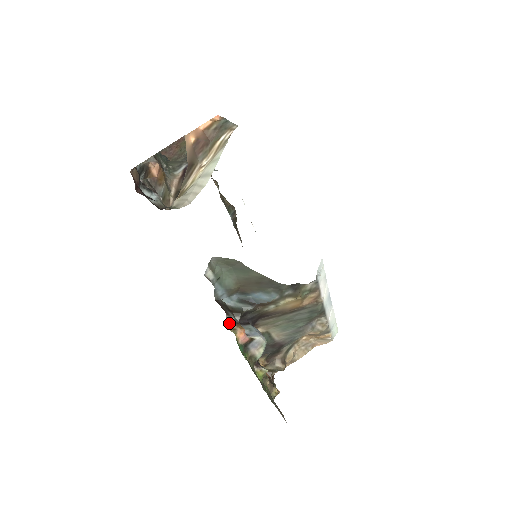
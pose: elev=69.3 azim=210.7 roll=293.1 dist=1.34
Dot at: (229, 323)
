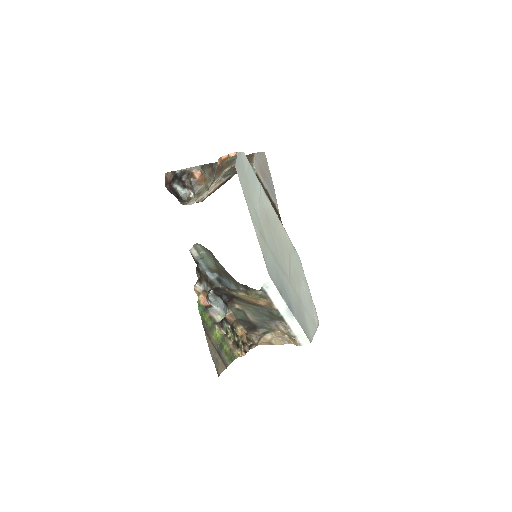
Dot at: (197, 288)
